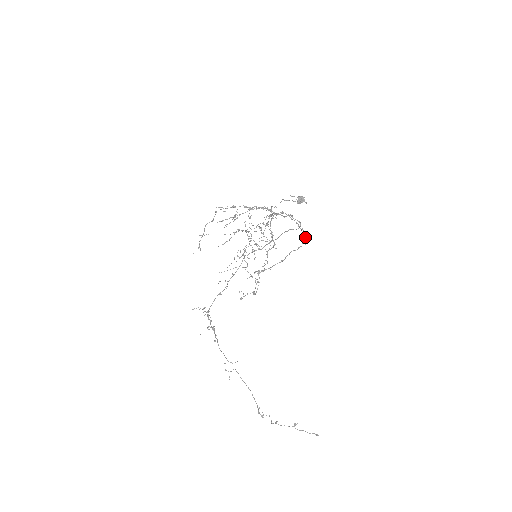
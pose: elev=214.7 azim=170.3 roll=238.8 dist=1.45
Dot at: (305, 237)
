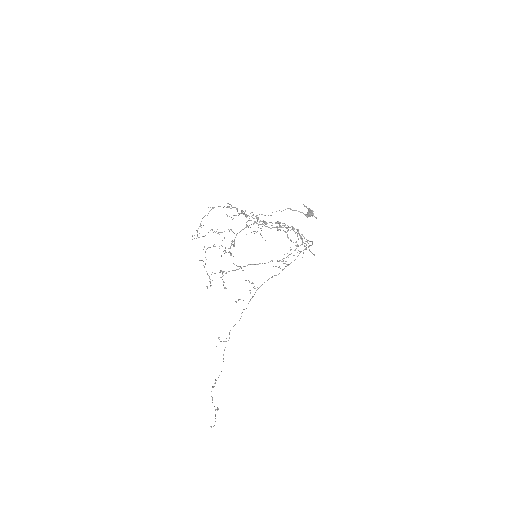
Dot at: occluded
